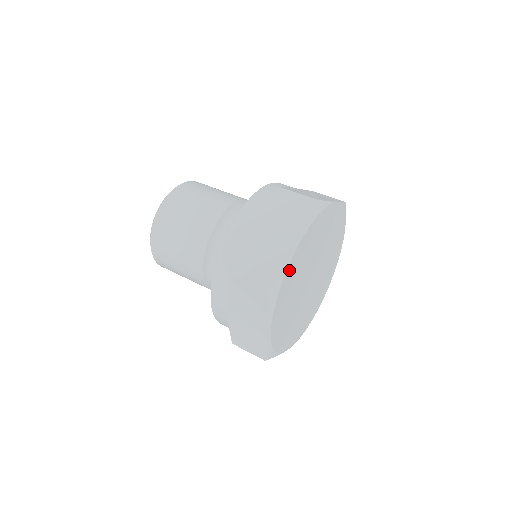
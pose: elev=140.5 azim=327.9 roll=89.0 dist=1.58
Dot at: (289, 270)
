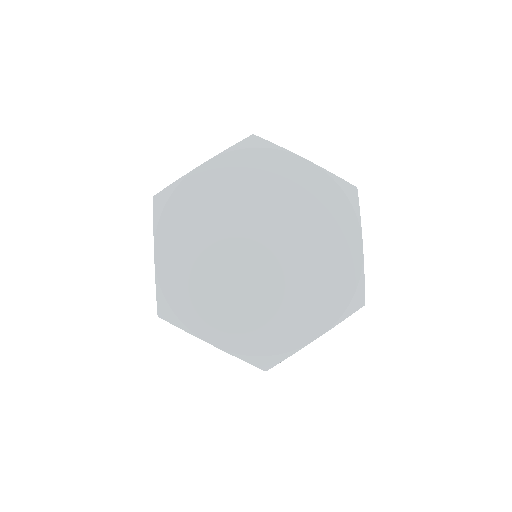
Dot at: (188, 187)
